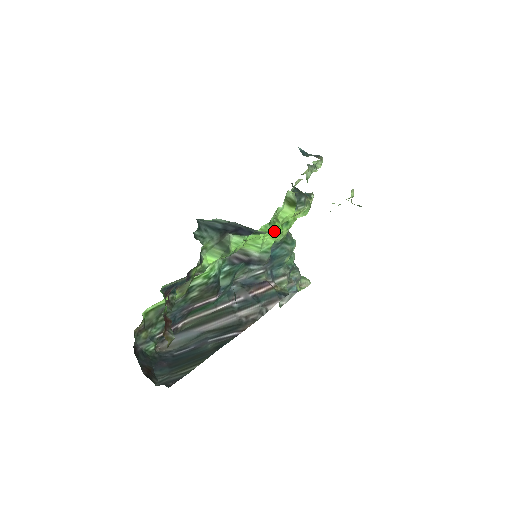
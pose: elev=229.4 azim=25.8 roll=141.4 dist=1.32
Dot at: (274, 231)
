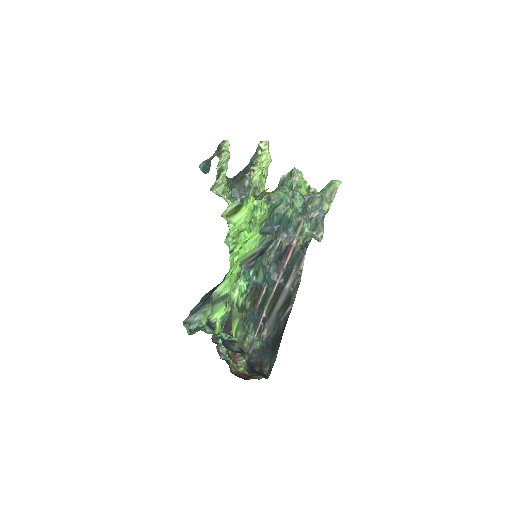
Dot at: occluded
